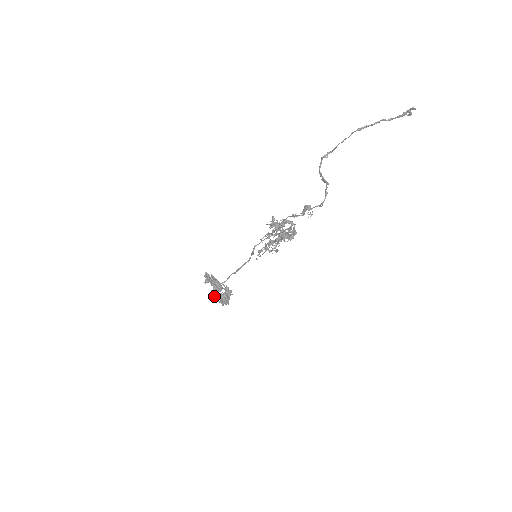
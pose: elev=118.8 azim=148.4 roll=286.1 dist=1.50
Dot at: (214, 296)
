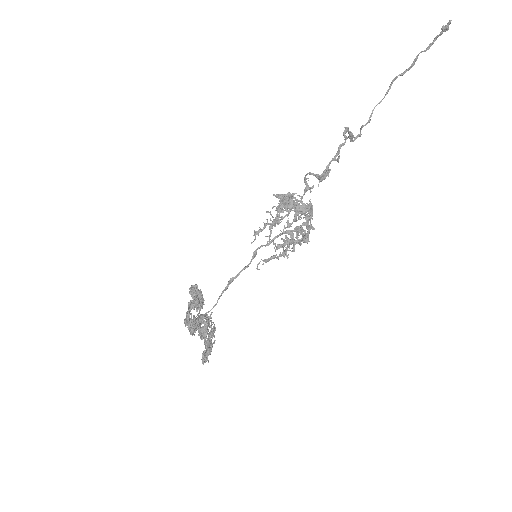
Dot at: (187, 313)
